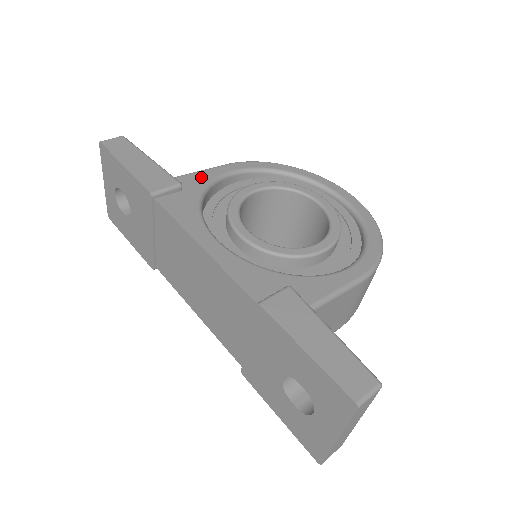
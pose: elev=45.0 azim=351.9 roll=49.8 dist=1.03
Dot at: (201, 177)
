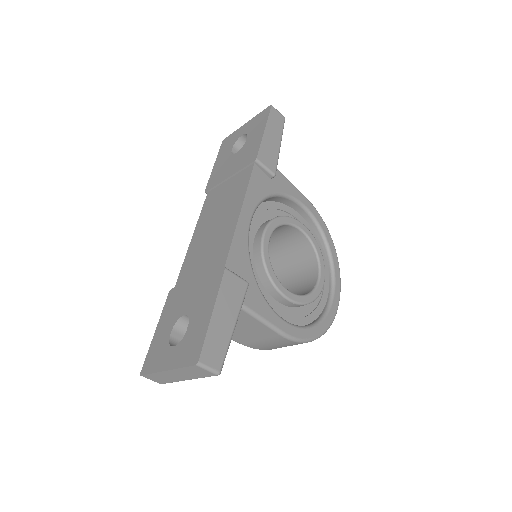
Dot at: (288, 187)
